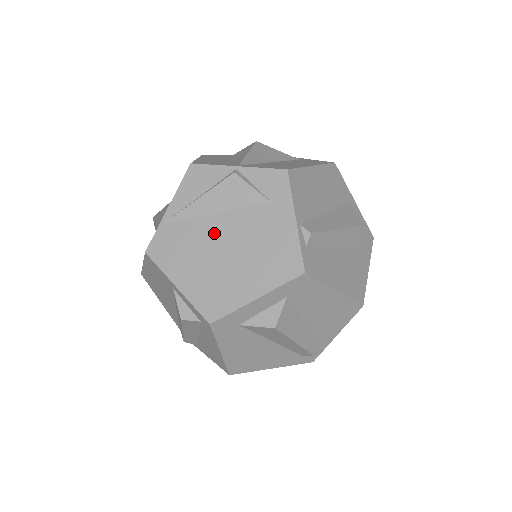
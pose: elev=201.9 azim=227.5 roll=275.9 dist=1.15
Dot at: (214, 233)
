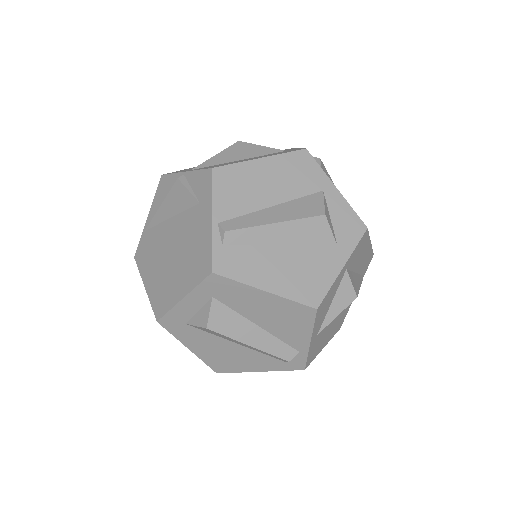
Dot at: (167, 237)
